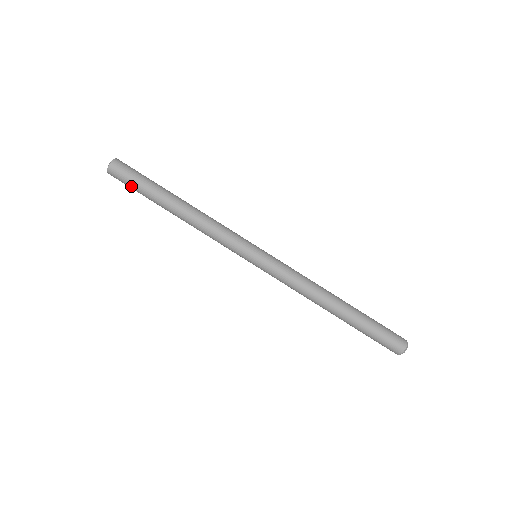
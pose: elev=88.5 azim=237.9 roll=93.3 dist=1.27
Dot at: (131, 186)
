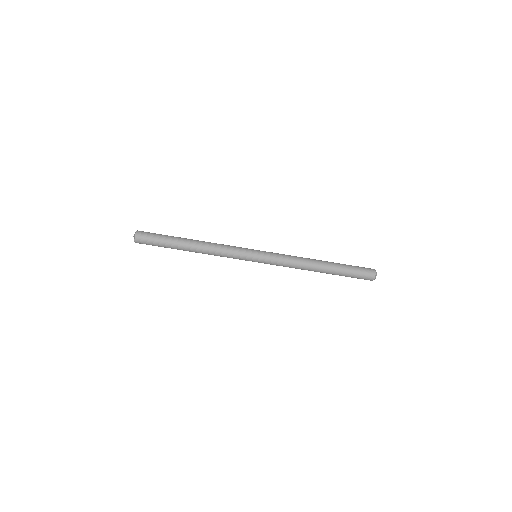
Dot at: (155, 244)
